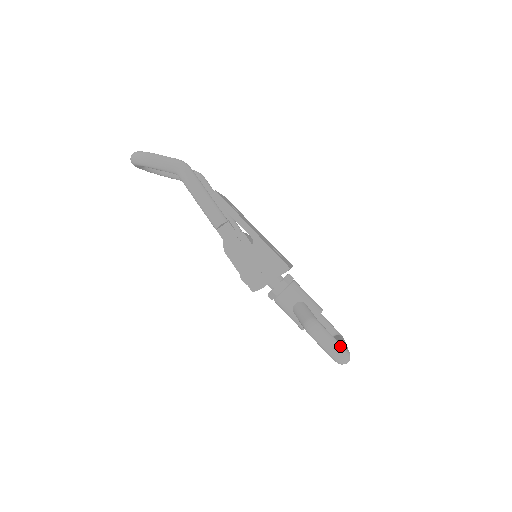
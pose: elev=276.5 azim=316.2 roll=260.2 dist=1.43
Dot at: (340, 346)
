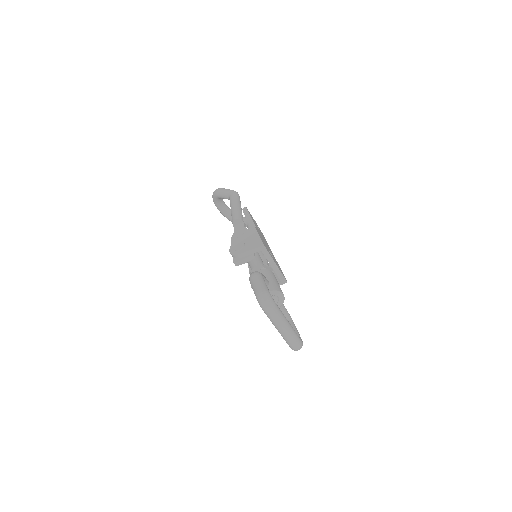
Dot at: (266, 289)
